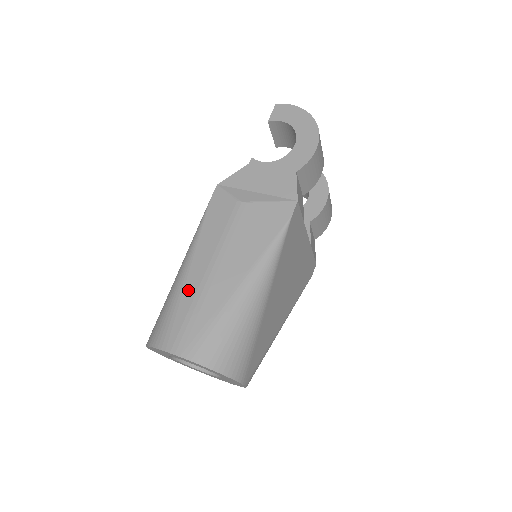
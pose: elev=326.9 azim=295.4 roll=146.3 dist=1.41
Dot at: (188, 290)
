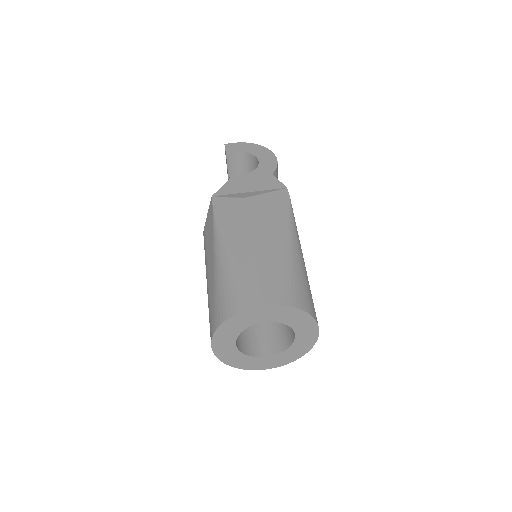
Dot at: (241, 262)
